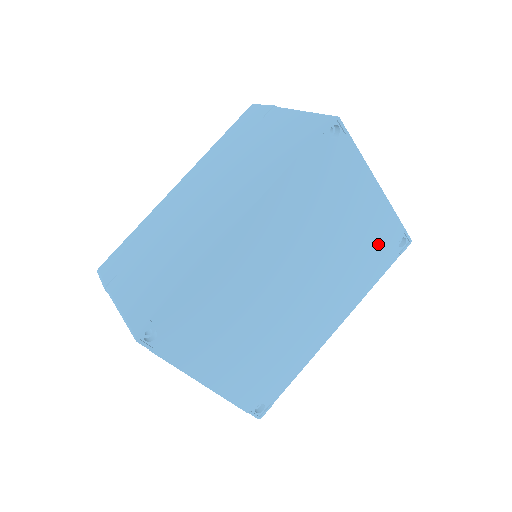
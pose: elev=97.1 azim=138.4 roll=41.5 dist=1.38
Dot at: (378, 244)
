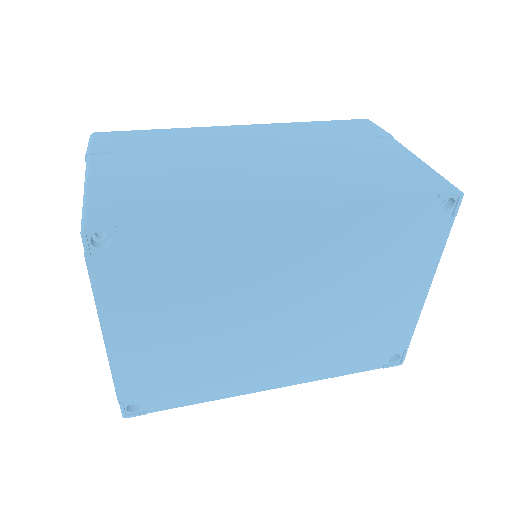
Dot at: (377, 342)
